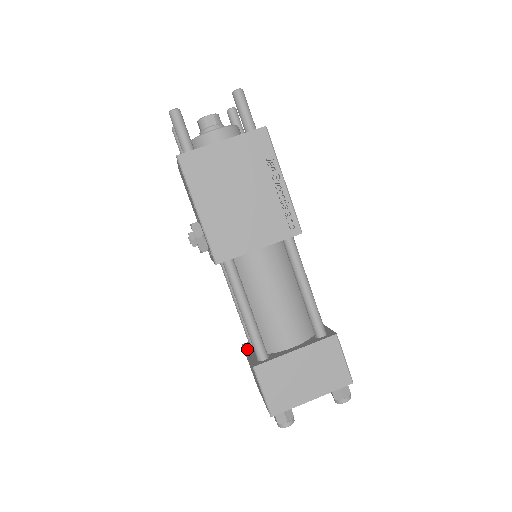
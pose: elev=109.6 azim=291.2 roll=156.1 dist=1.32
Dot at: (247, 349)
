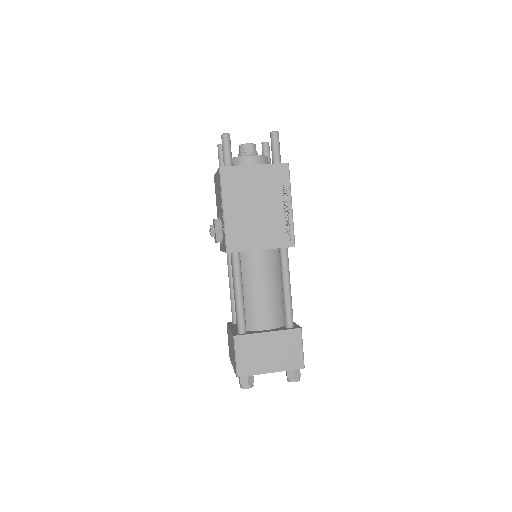
Dot at: (230, 326)
